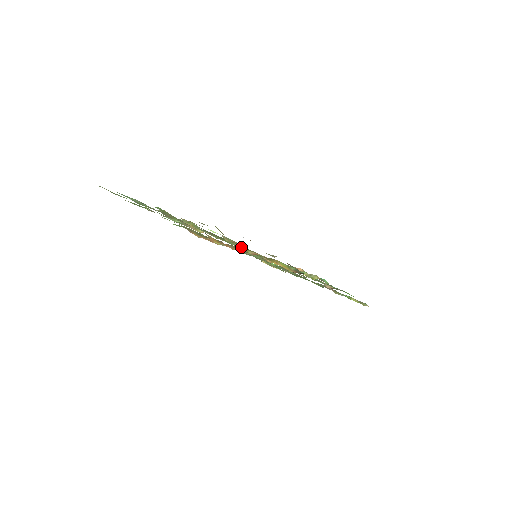
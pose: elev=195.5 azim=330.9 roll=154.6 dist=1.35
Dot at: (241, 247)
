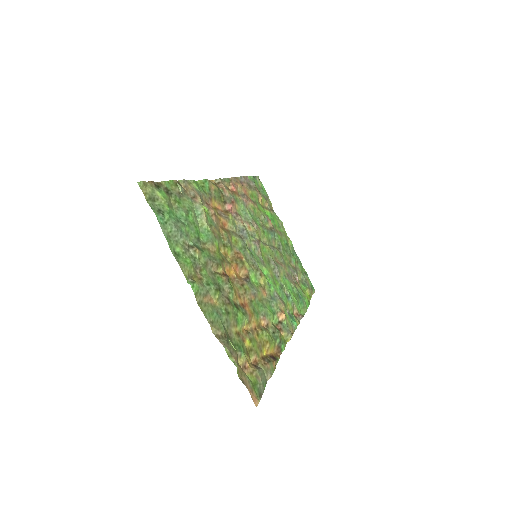
Dot at: (247, 346)
